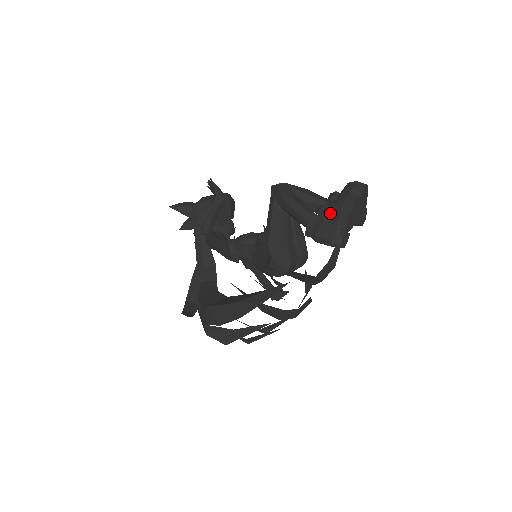
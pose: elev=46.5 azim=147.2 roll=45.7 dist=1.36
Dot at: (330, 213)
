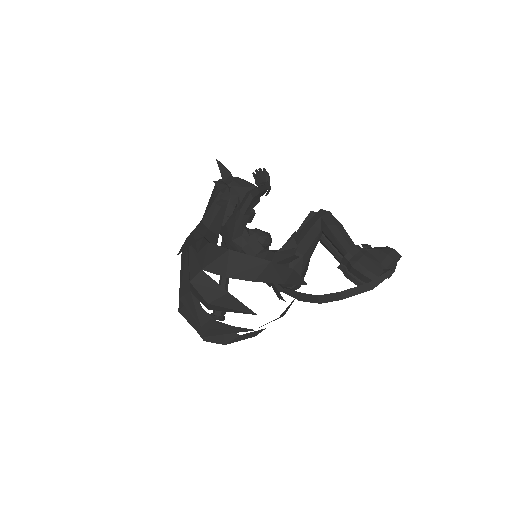
Dot at: (376, 252)
